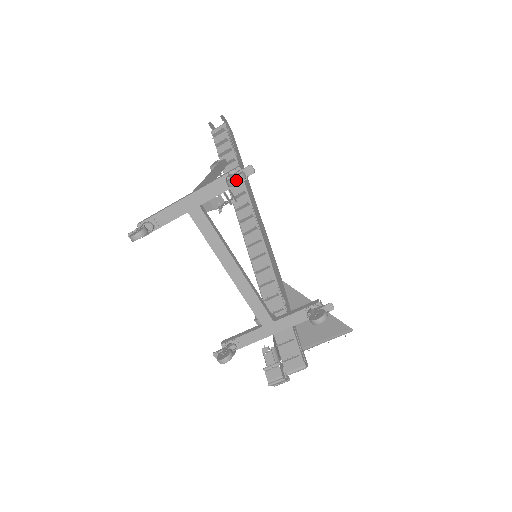
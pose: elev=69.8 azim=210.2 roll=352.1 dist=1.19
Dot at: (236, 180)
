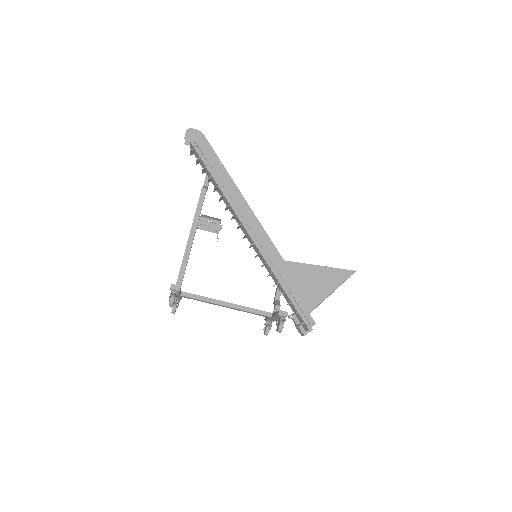
Dot at: (170, 306)
